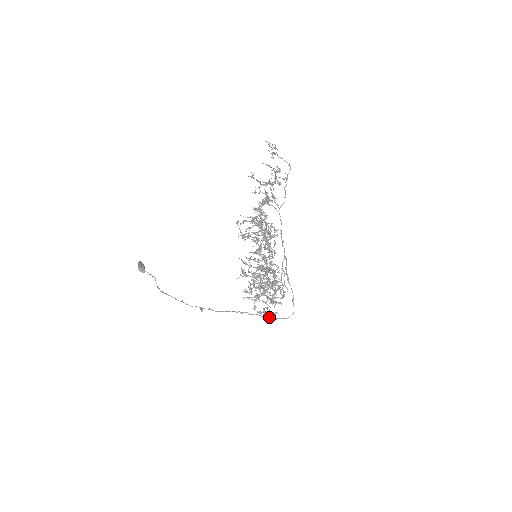
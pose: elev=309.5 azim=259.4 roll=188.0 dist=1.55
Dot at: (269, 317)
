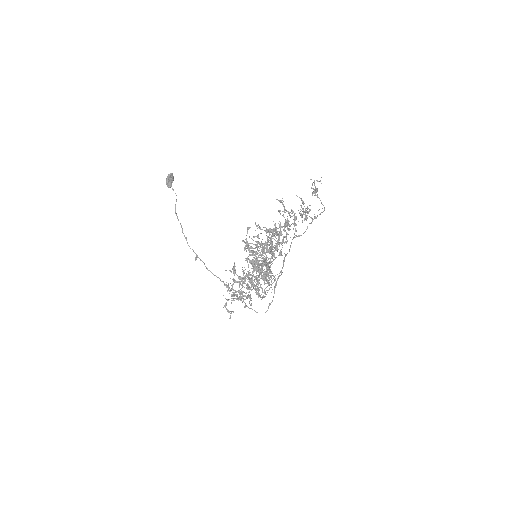
Dot at: (244, 302)
